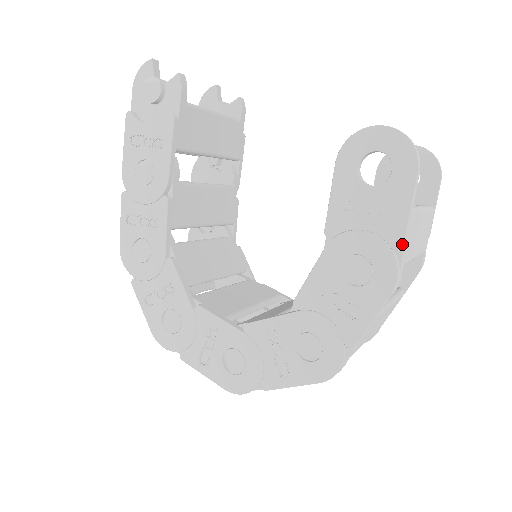
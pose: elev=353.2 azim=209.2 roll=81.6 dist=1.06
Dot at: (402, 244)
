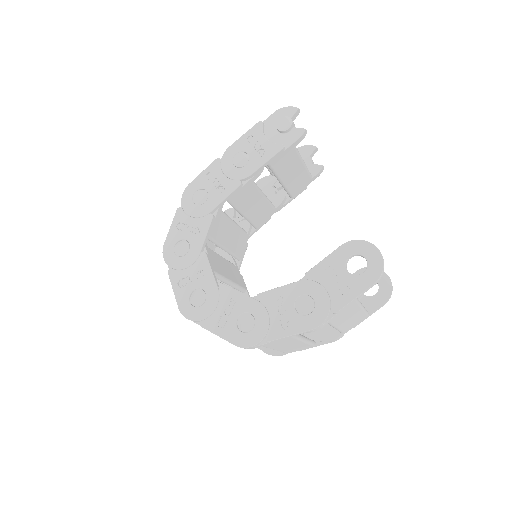
Dot at: (337, 311)
